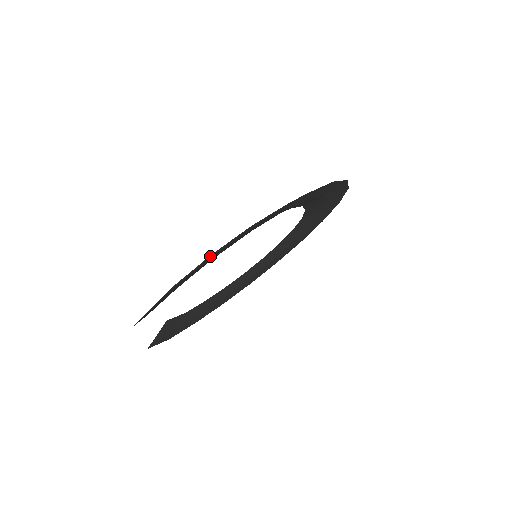
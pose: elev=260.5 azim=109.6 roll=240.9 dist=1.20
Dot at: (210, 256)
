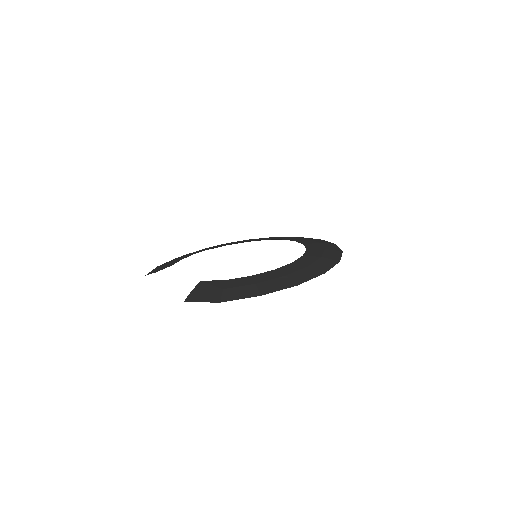
Dot at: (257, 289)
